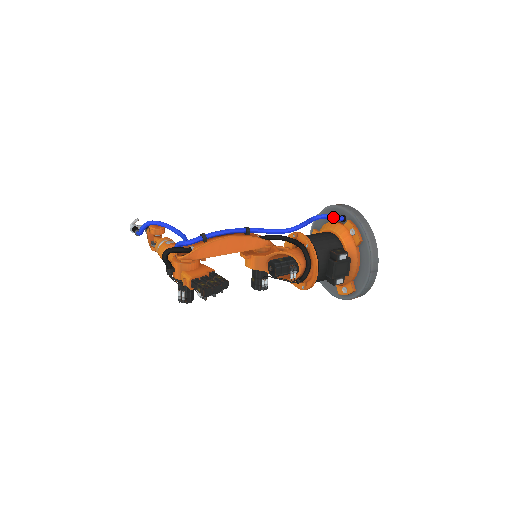
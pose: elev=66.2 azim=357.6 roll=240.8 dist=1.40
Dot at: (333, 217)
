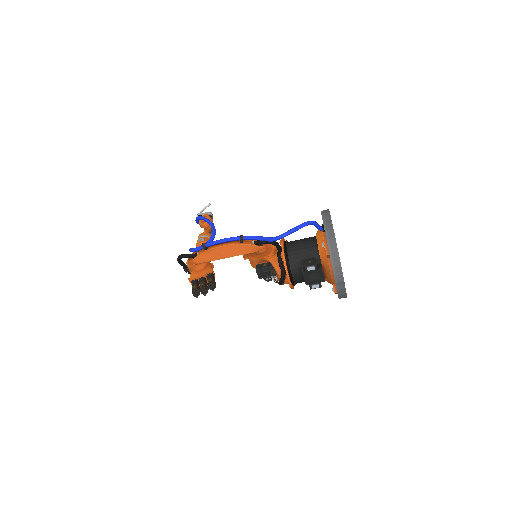
Dot at: (316, 226)
